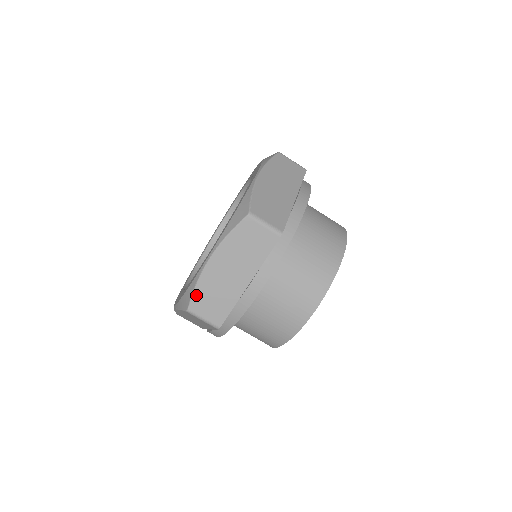
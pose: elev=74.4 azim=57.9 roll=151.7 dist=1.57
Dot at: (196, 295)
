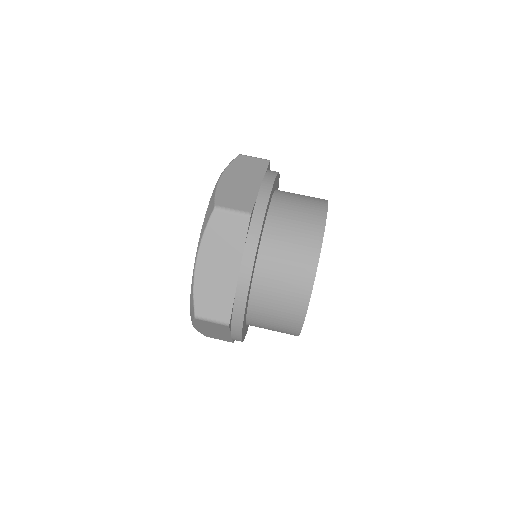
Dot at: (219, 196)
